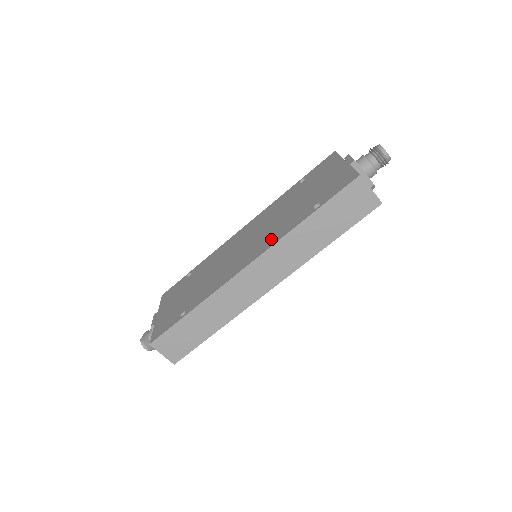
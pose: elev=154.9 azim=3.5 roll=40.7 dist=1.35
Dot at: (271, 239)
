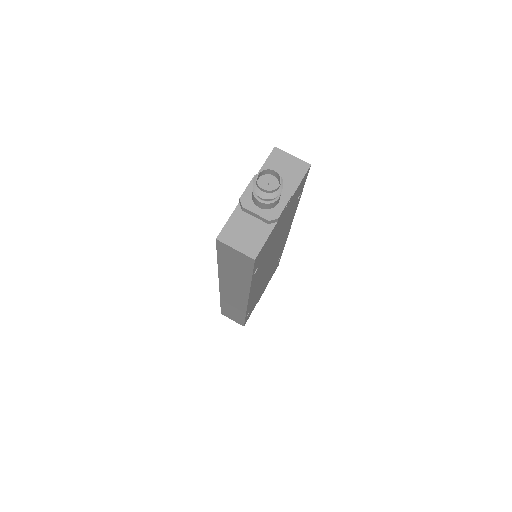
Dot at: occluded
